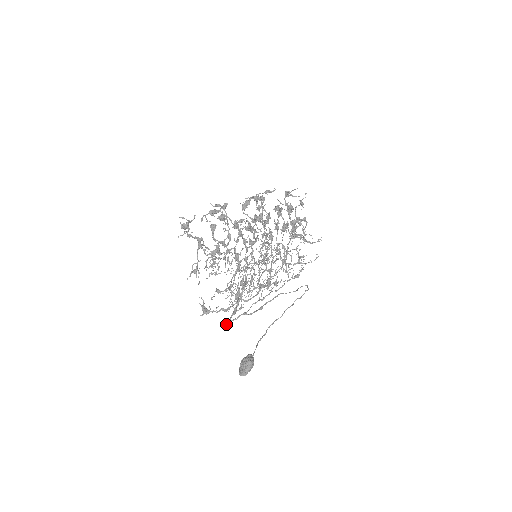
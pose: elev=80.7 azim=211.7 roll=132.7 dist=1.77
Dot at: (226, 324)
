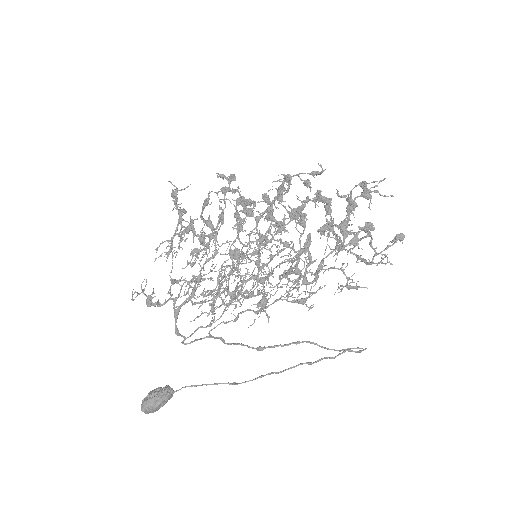
Dot at: occluded
